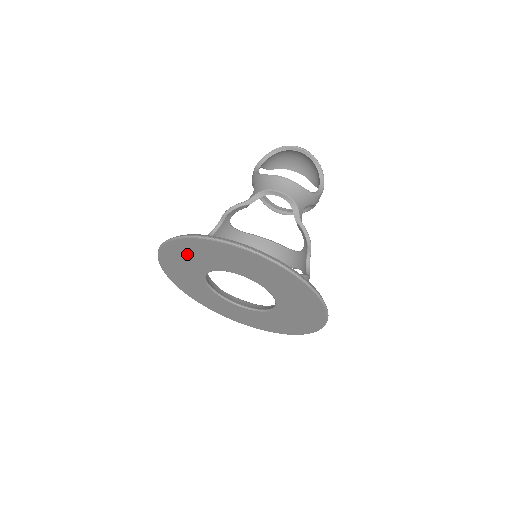
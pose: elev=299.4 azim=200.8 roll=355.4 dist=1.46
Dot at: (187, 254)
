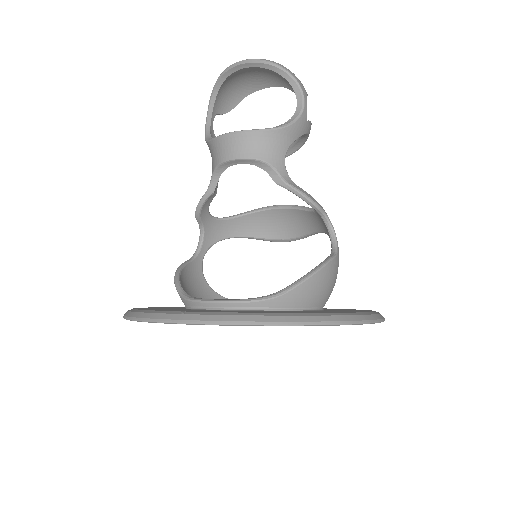
Dot at: occluded
